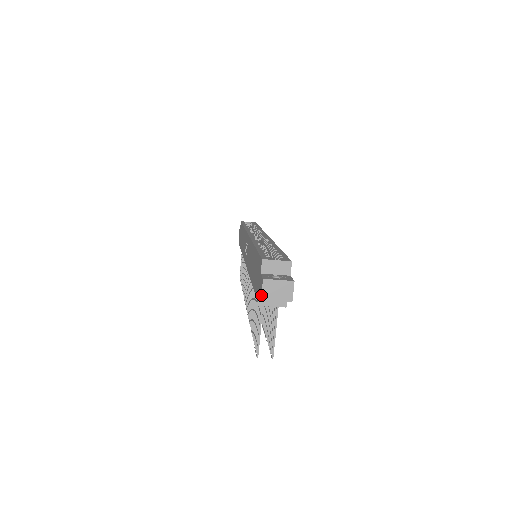
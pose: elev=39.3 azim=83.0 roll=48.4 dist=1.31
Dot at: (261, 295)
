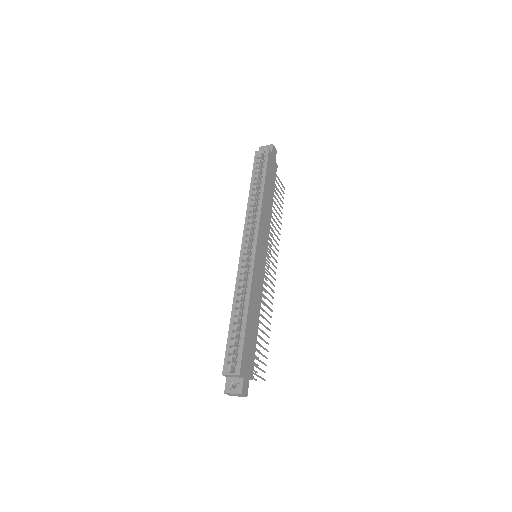
Dot at: occluded
